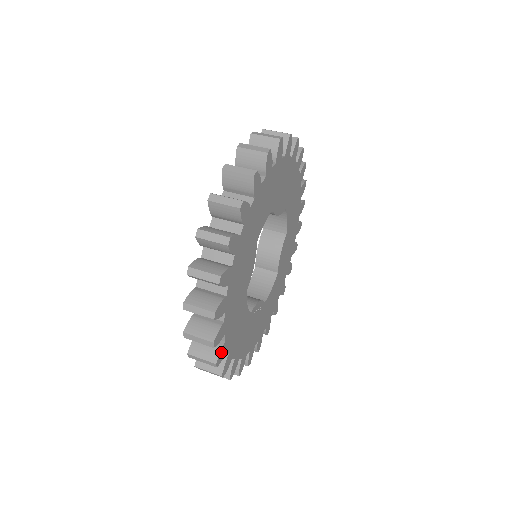
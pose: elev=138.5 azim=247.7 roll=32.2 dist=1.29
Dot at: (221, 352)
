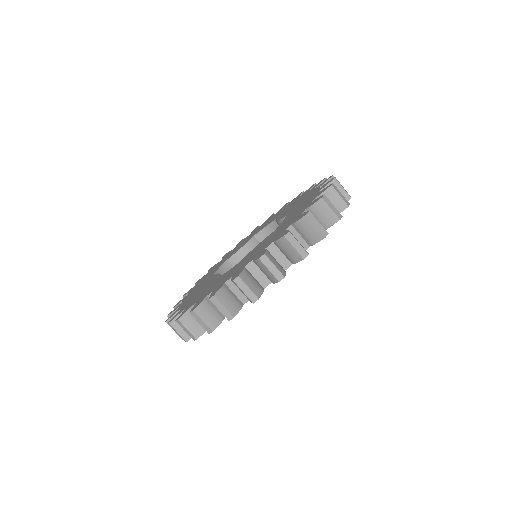
Dot at: occluded
